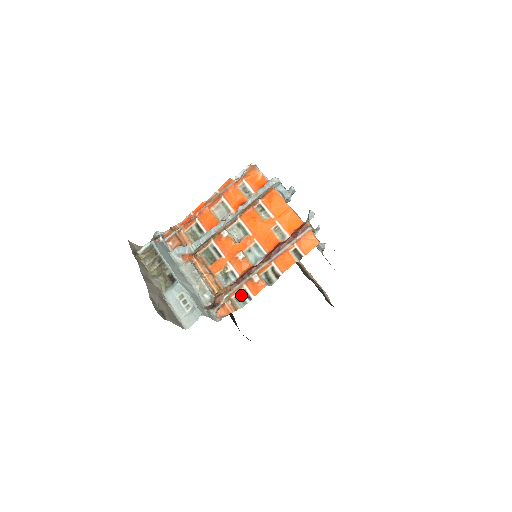
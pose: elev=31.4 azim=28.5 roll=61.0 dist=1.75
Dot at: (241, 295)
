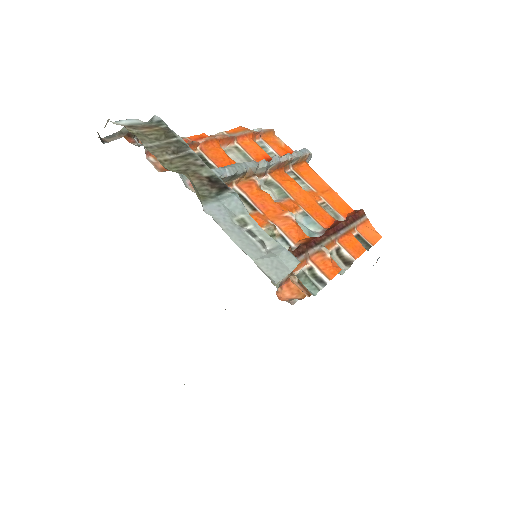
Dot at: (306, 274)
